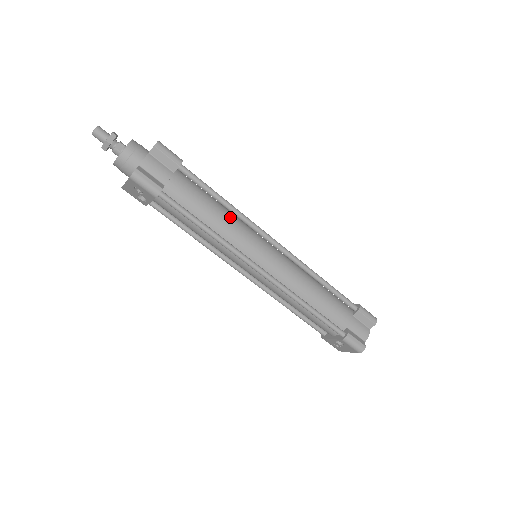
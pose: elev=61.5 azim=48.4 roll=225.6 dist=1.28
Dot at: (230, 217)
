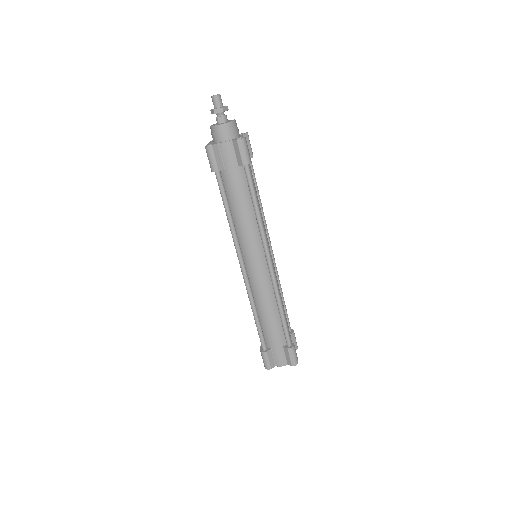
Dot at: (253, 222)
